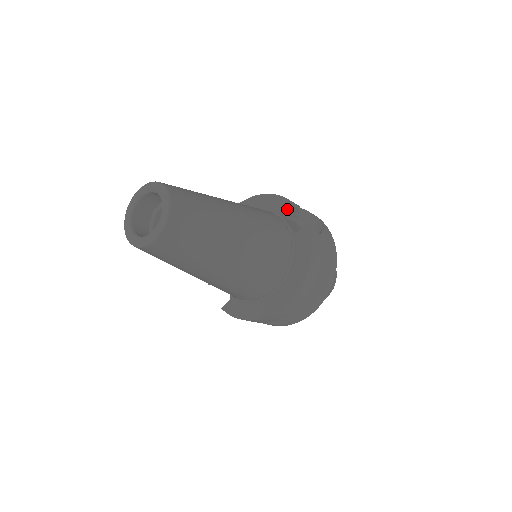
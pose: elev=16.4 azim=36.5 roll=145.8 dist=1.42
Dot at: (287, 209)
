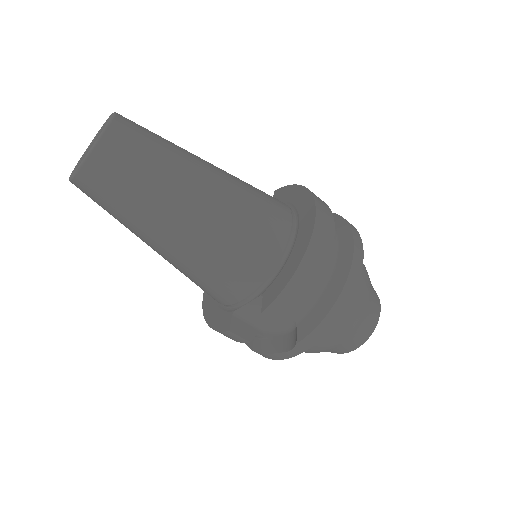
Dot at: occluded
